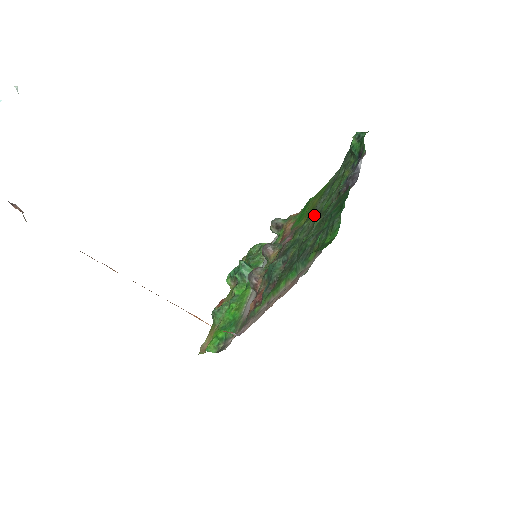
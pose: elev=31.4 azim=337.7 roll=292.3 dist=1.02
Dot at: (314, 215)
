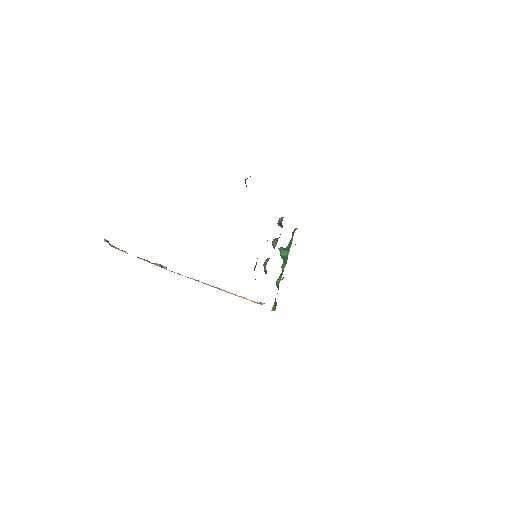
Dot at: occluded
